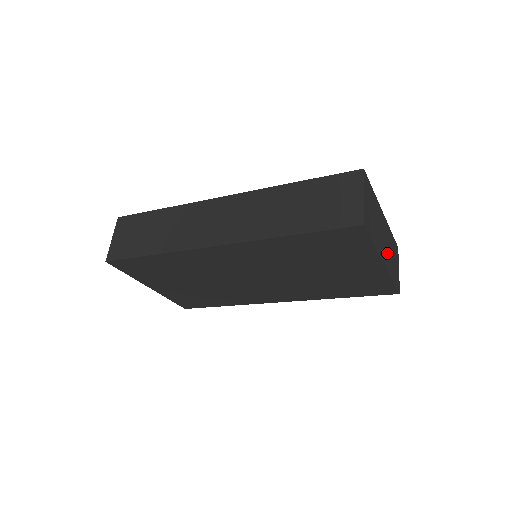
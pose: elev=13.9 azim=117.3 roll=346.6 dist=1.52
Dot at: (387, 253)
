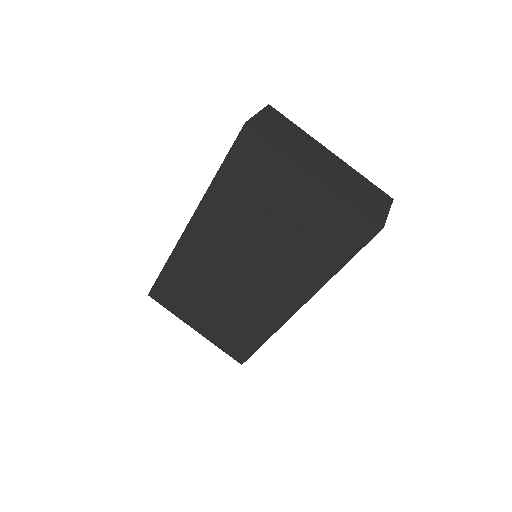
Dot at: (334, 177)
